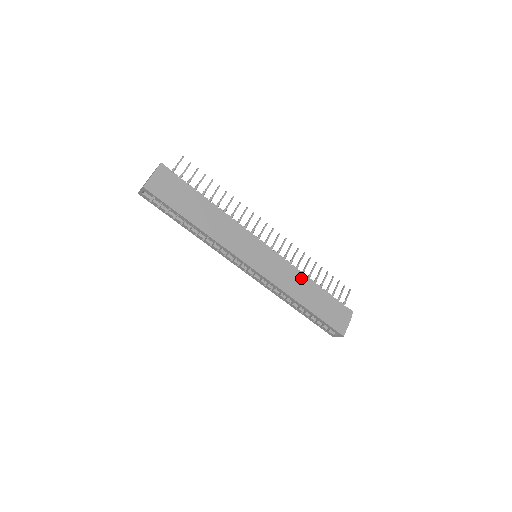
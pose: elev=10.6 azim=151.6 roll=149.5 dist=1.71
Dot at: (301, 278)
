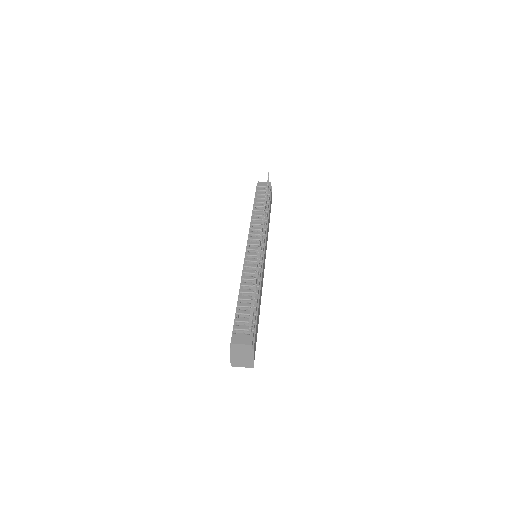
Dot at: occluded
